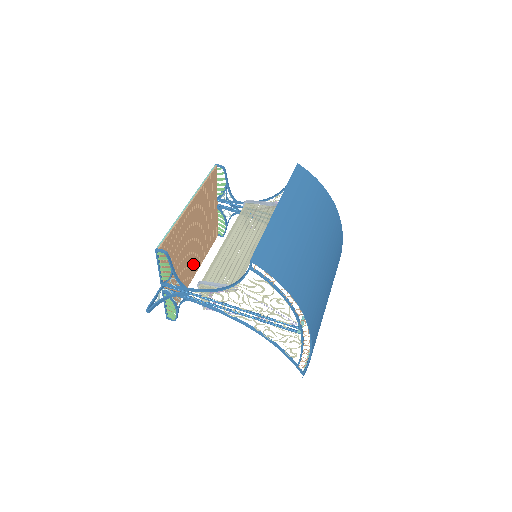
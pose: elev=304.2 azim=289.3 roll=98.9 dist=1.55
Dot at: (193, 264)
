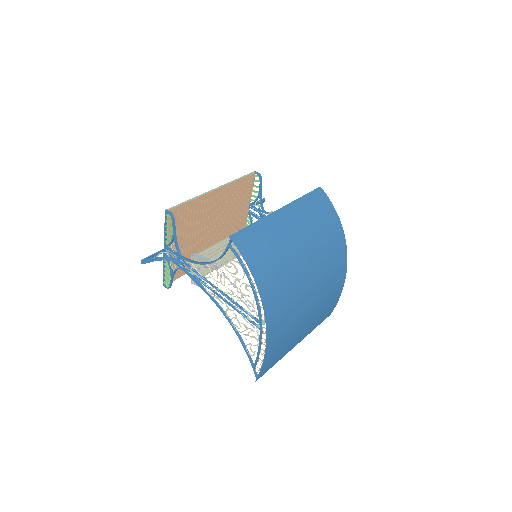
Dot at: occluded
